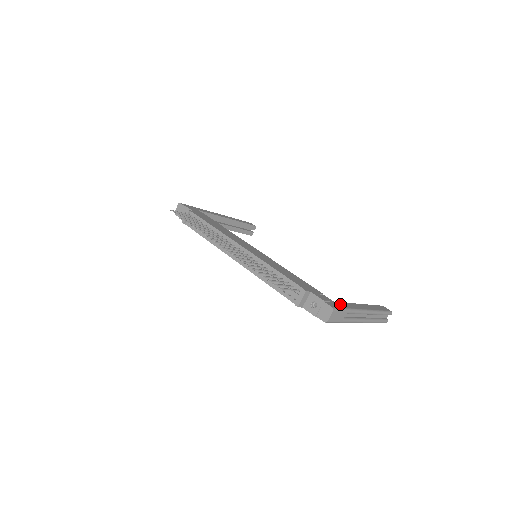
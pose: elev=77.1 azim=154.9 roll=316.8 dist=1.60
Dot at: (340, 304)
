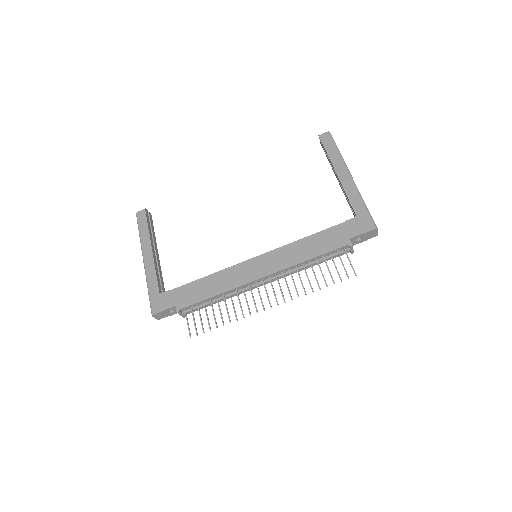
Dot at: (359, 211)
